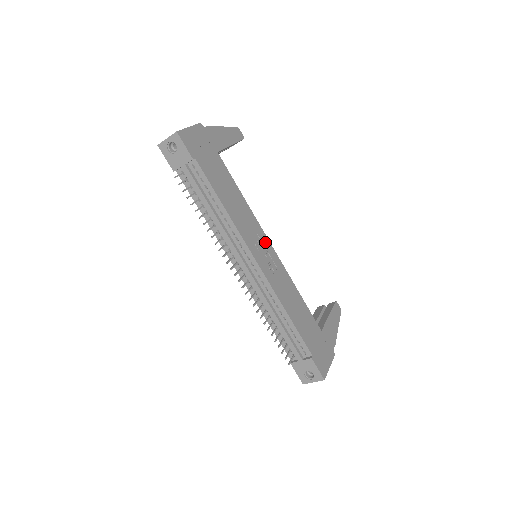
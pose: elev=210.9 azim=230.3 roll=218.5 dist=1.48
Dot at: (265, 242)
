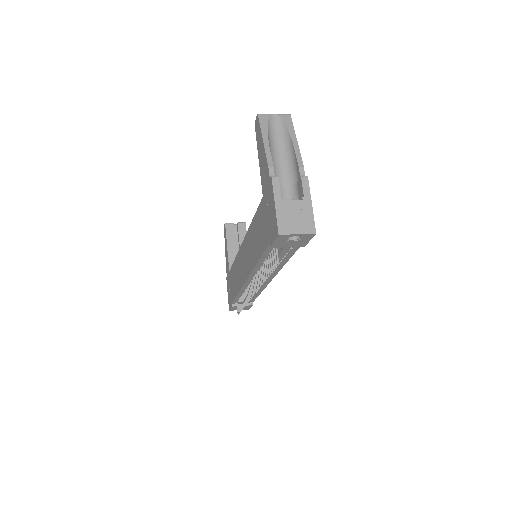
Dot at: occluded
